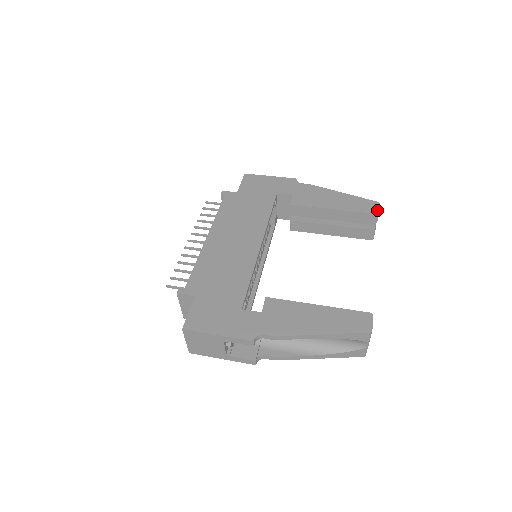
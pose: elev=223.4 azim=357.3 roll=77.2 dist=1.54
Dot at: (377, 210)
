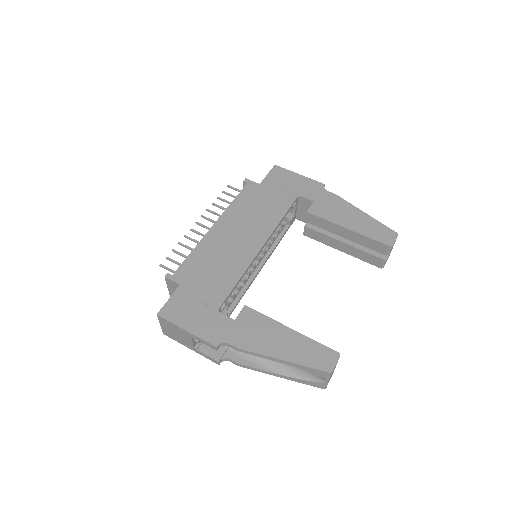
Dot at: (392, 242)
